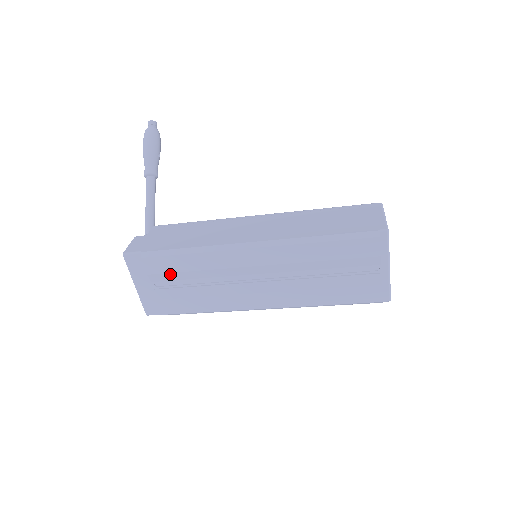
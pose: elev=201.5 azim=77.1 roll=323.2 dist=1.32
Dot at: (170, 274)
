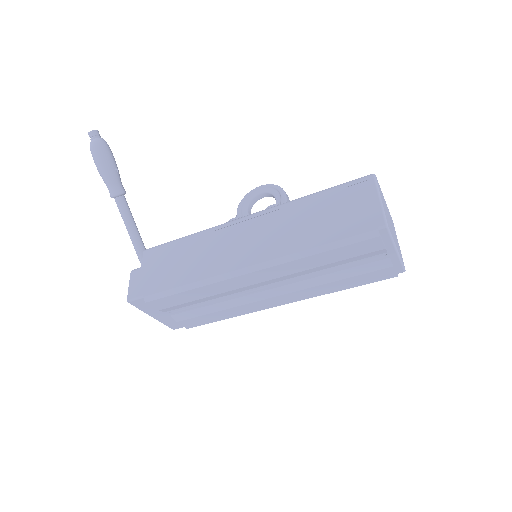
Dot at: (179, 305)
